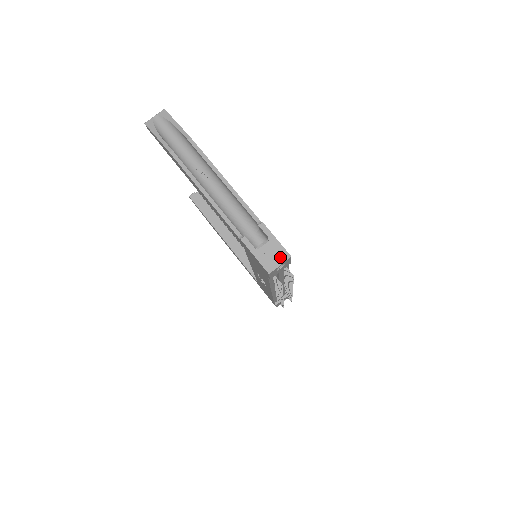
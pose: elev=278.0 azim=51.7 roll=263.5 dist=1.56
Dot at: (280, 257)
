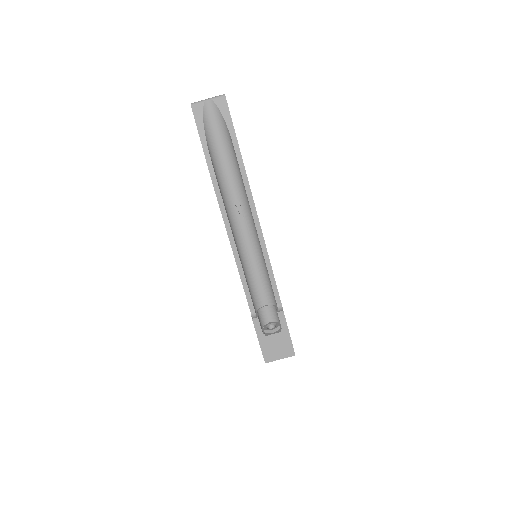
Dot at: (284, 352)
